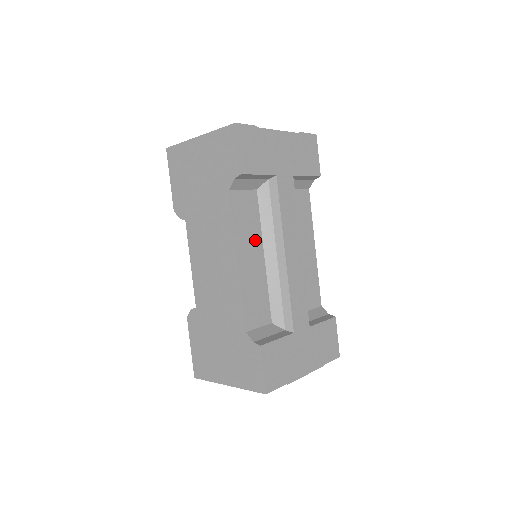
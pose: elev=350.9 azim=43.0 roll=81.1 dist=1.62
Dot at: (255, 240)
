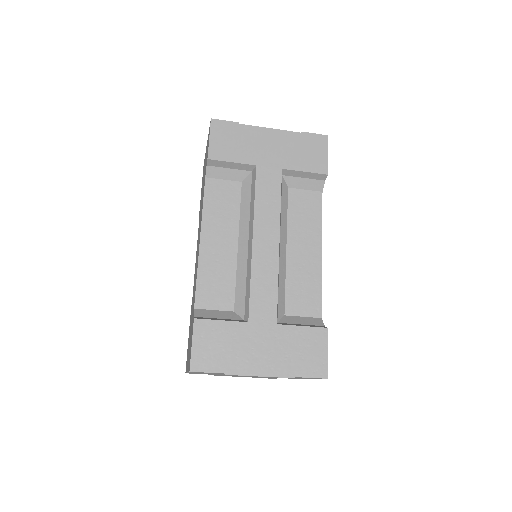
Dot at: (229, 226)
